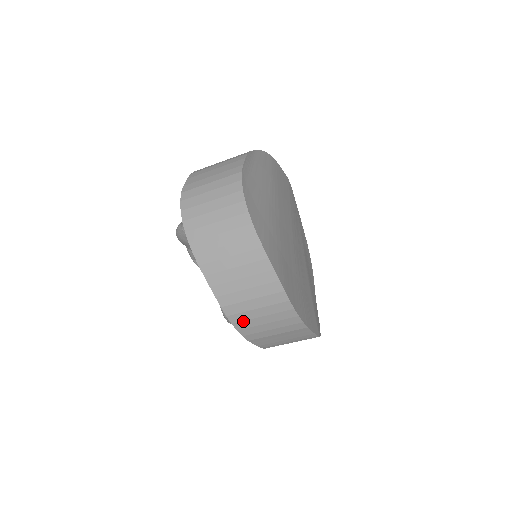
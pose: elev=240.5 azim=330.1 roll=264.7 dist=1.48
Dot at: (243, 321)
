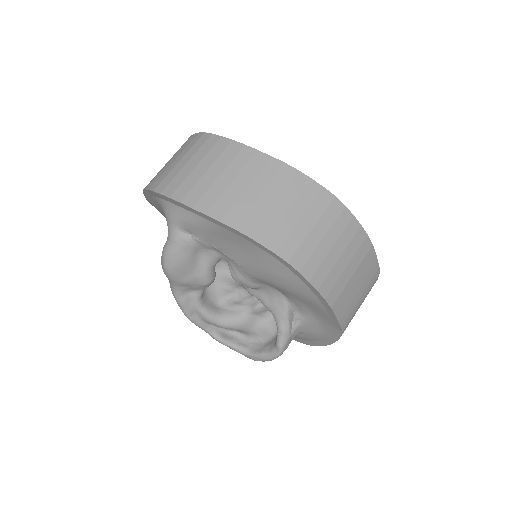
Dot at: (317, 269)
